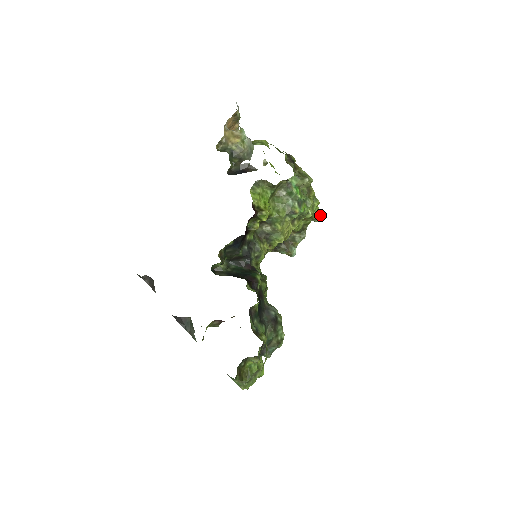
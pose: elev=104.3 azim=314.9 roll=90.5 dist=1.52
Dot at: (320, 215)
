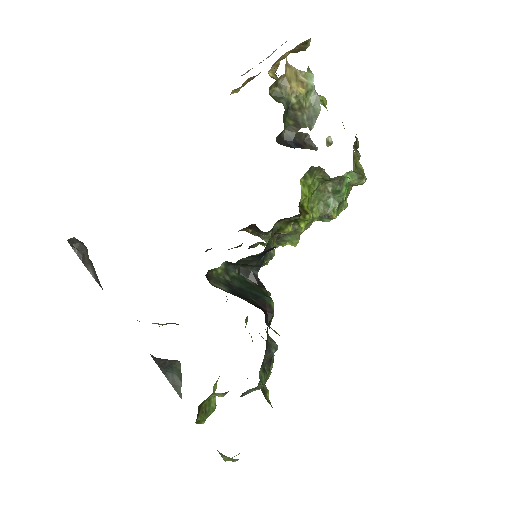
Dot at: occluded
